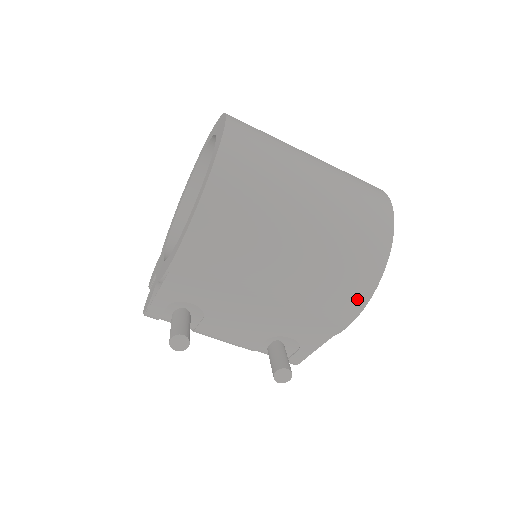
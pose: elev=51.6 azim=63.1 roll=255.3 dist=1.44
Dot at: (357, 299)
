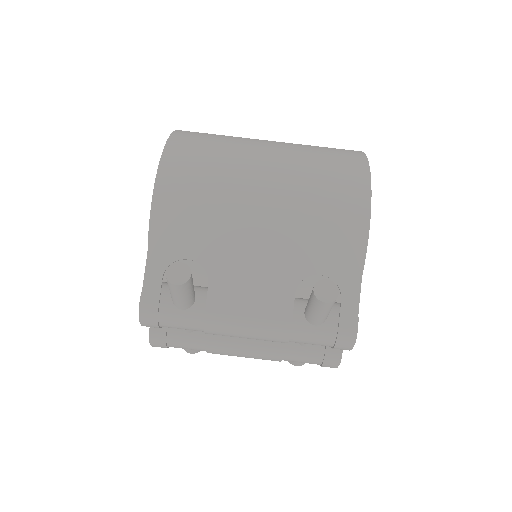
Dot at: (357, 184)
